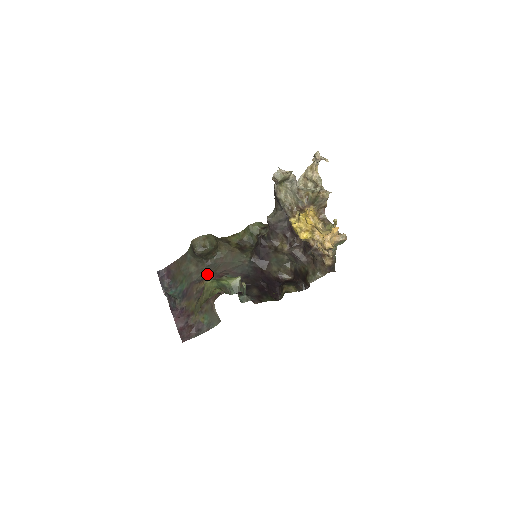
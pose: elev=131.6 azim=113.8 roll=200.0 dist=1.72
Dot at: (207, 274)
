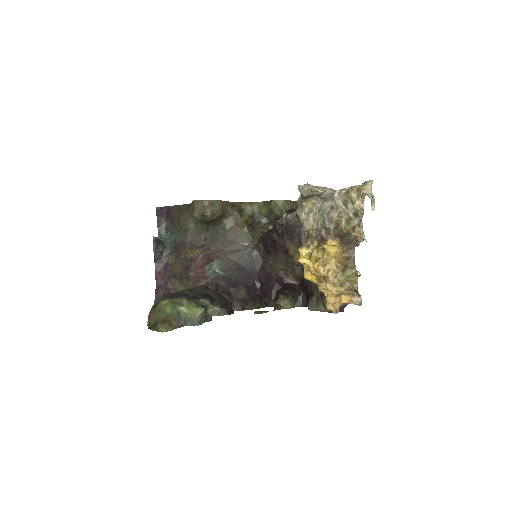
Dot at: (202, 241)
